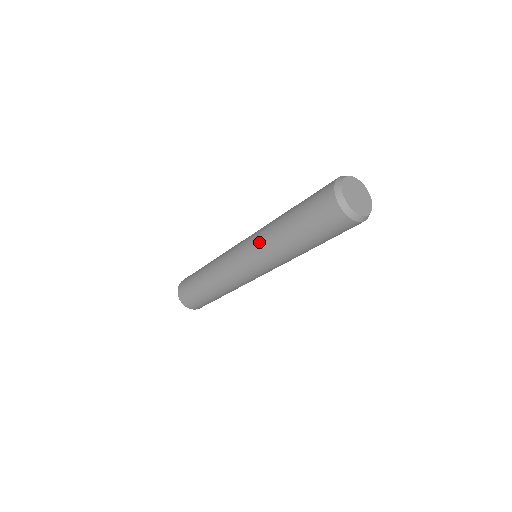
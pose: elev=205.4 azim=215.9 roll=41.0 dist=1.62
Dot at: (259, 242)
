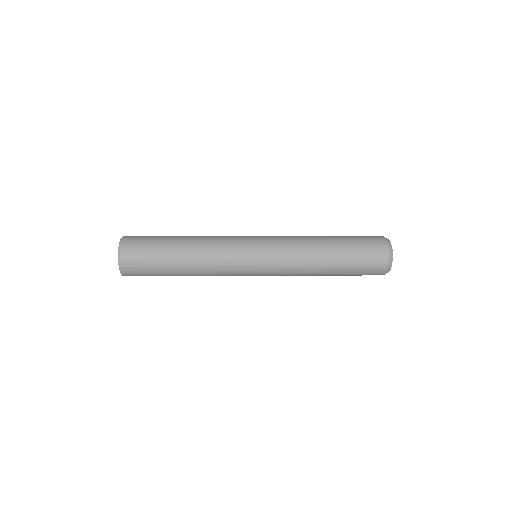
Dot at: (290, 269)
